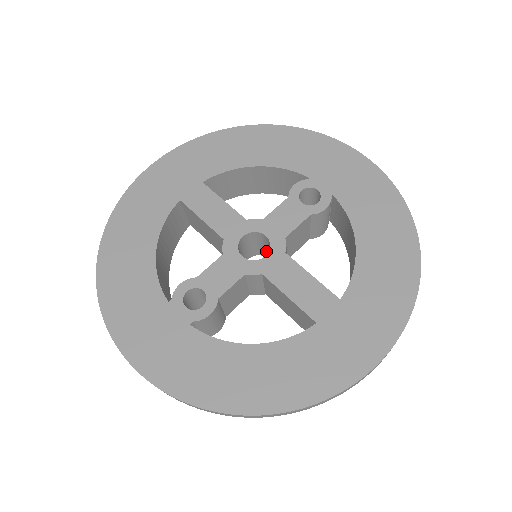
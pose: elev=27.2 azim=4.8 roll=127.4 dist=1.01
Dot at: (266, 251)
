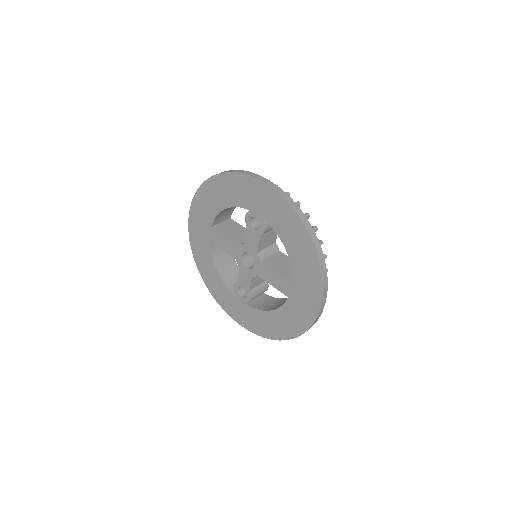
Dot at: occluded
